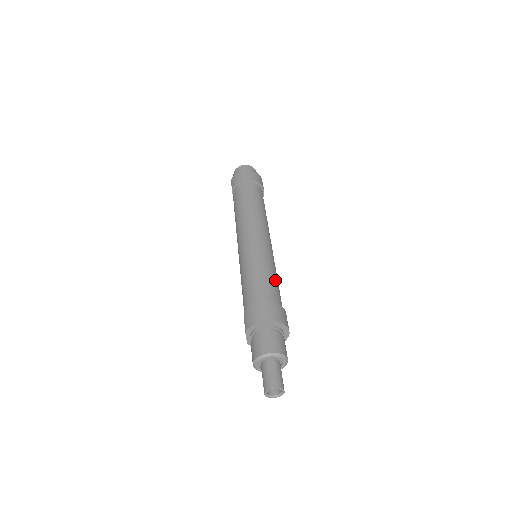
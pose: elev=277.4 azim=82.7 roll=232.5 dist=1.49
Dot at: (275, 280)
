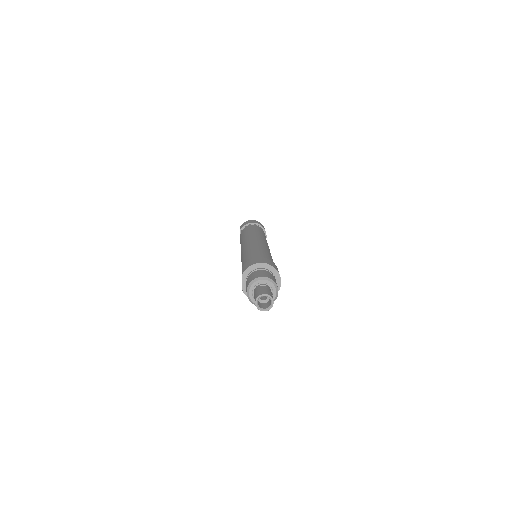
Dot at: (271, 258)
